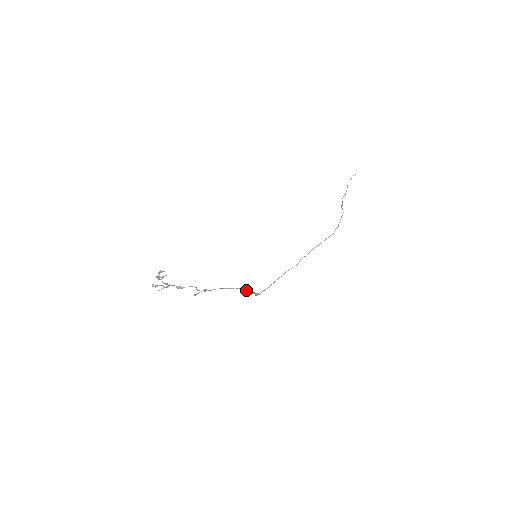
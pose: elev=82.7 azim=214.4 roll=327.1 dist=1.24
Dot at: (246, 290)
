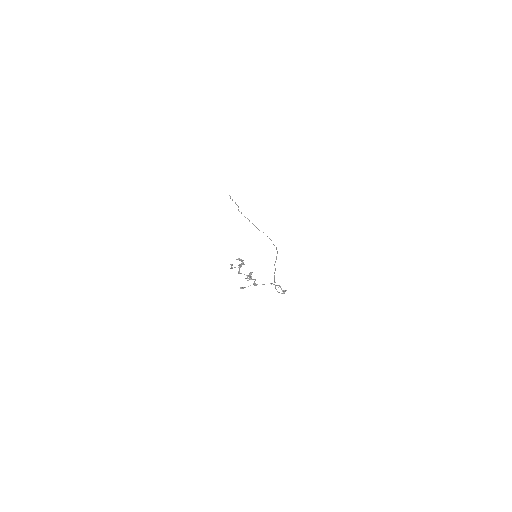
Dot at: occluded
